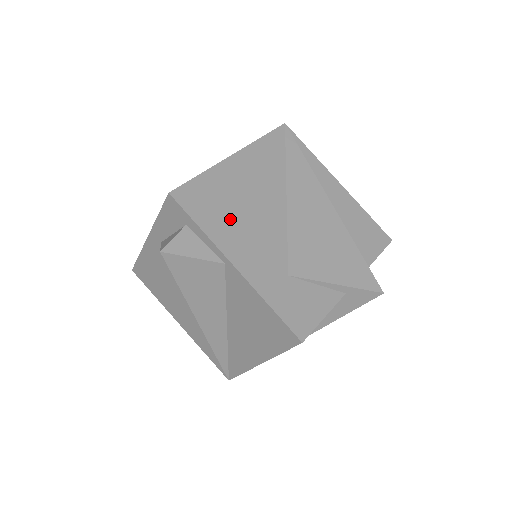
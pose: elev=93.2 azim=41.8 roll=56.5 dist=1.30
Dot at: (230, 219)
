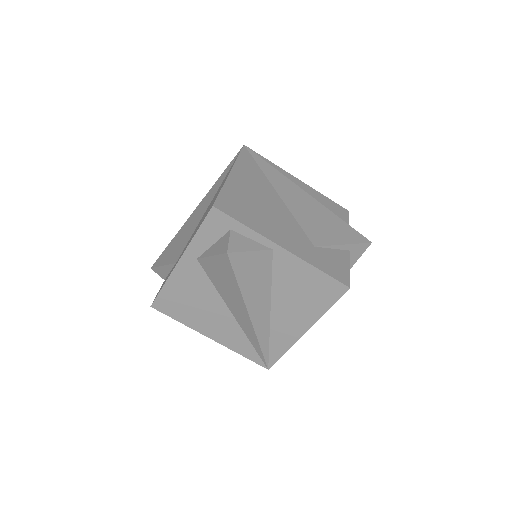
Dot at: (259, 216)
